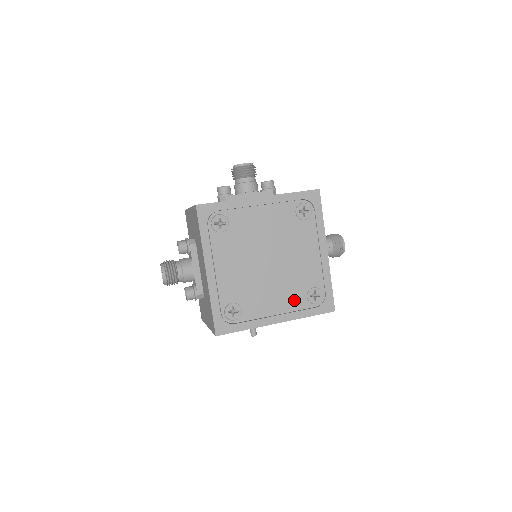
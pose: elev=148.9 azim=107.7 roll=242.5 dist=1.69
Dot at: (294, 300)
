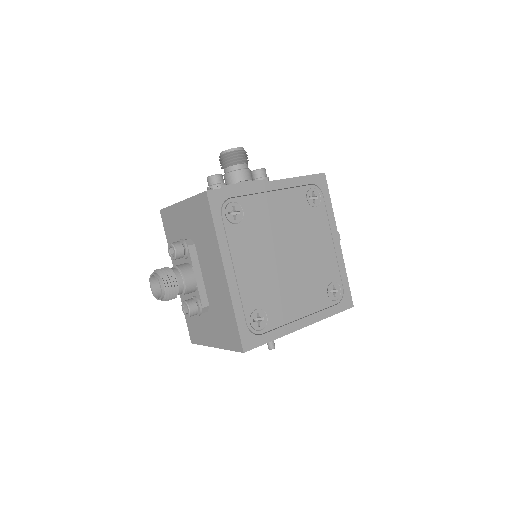
Dot at: (316, 298)
